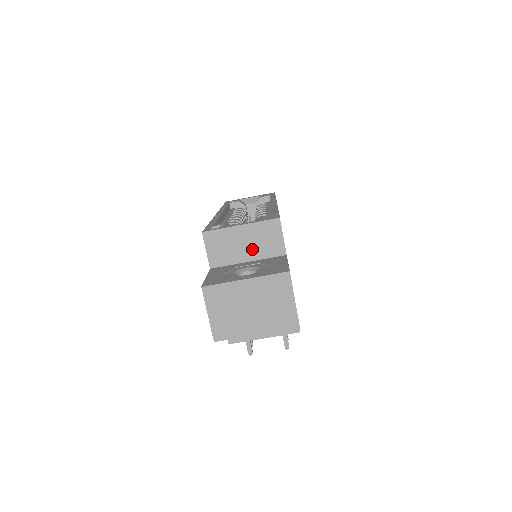
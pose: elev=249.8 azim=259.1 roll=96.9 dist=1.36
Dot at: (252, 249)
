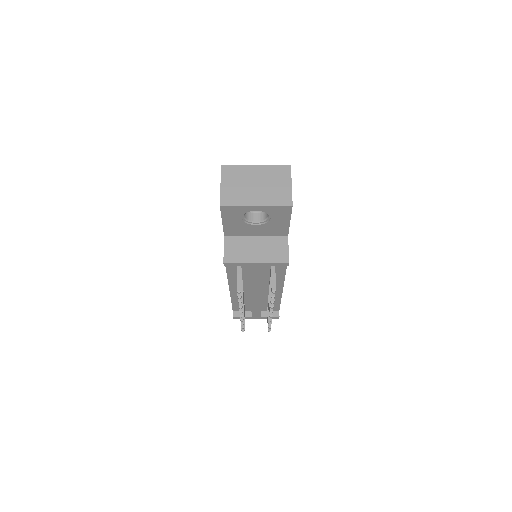
Dot at: occluded
